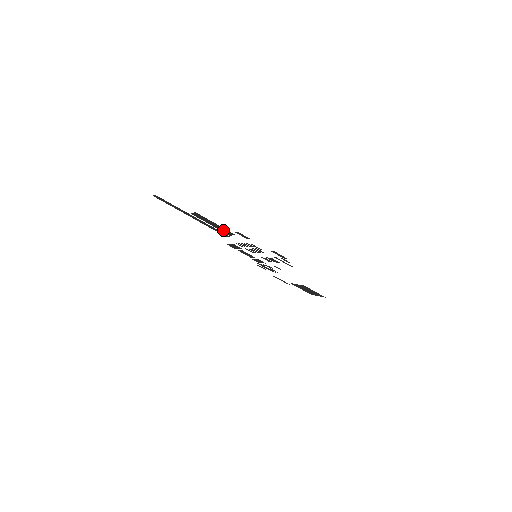
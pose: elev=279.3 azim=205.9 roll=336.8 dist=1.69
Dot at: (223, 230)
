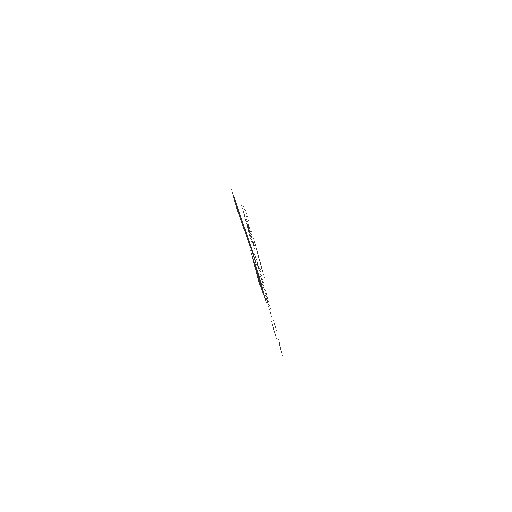
Dot at: occluded
